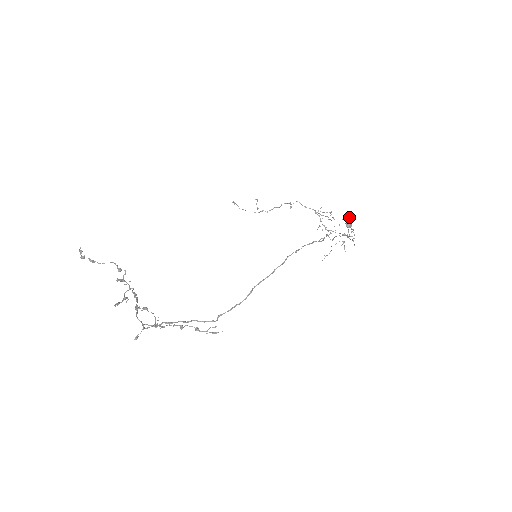
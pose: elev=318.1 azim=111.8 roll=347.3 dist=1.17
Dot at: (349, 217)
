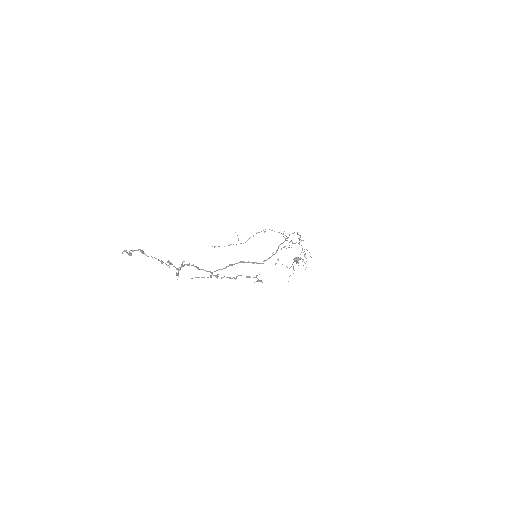
Dot at: (302, 240)
